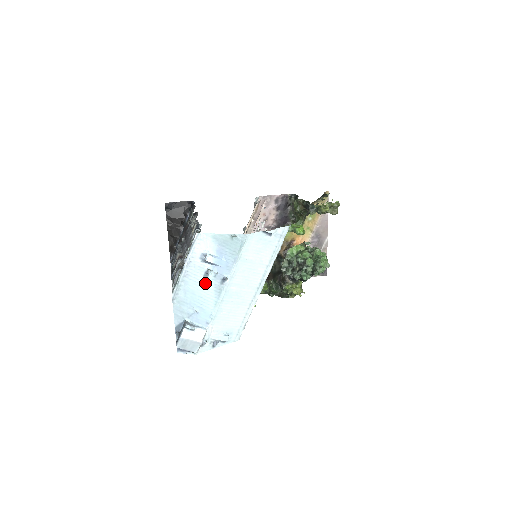
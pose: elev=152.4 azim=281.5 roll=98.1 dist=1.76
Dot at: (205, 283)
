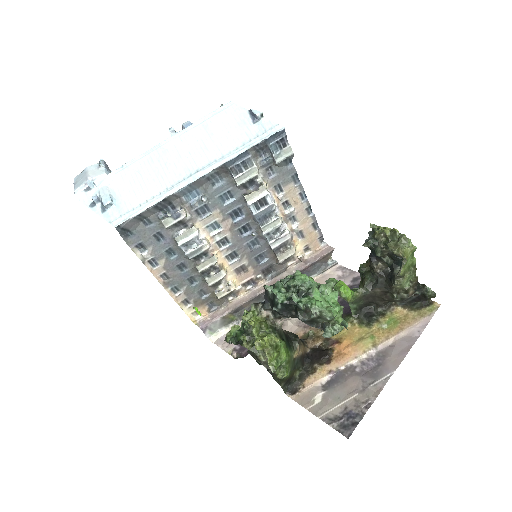
Dot at: occluded
